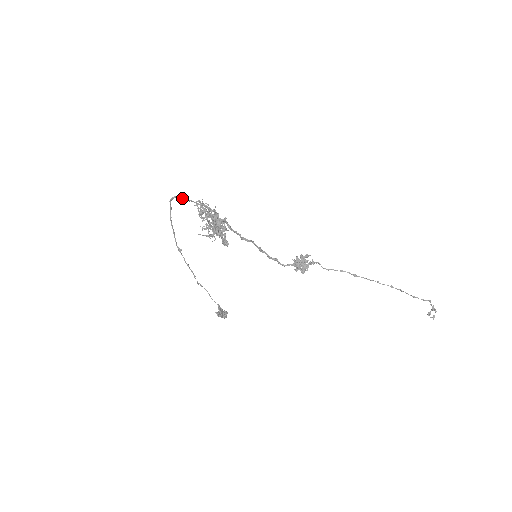
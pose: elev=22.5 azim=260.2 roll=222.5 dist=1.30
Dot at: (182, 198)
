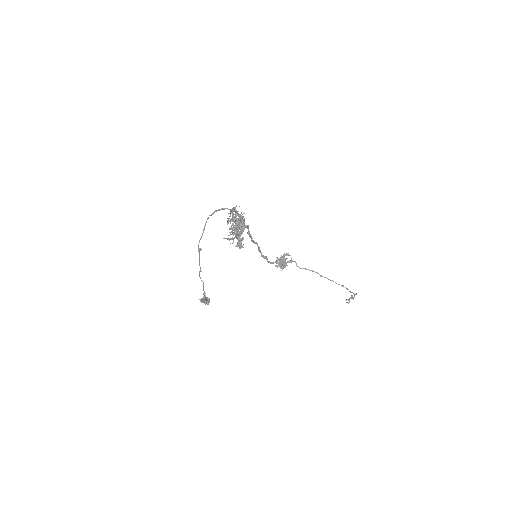
Dot at: (231, 210)
